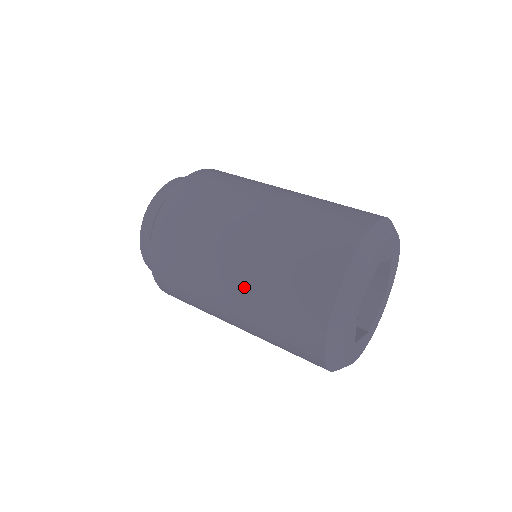
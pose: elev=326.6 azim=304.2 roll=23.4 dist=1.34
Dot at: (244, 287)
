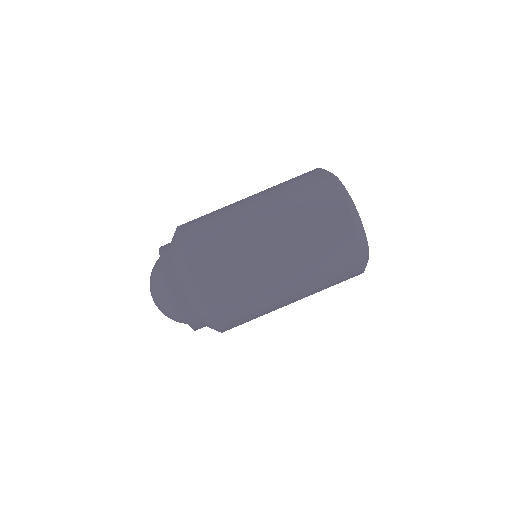
Dot at: (295, 266)
